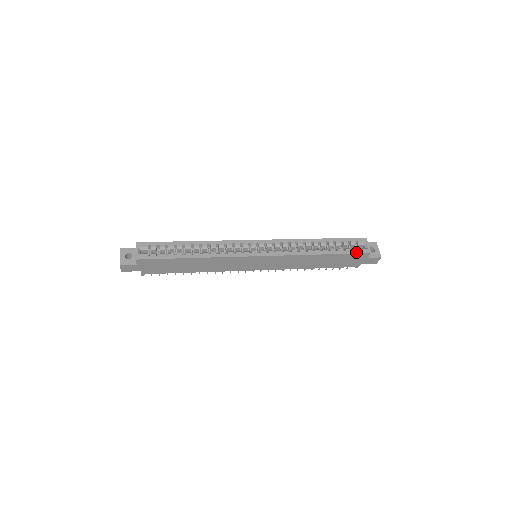
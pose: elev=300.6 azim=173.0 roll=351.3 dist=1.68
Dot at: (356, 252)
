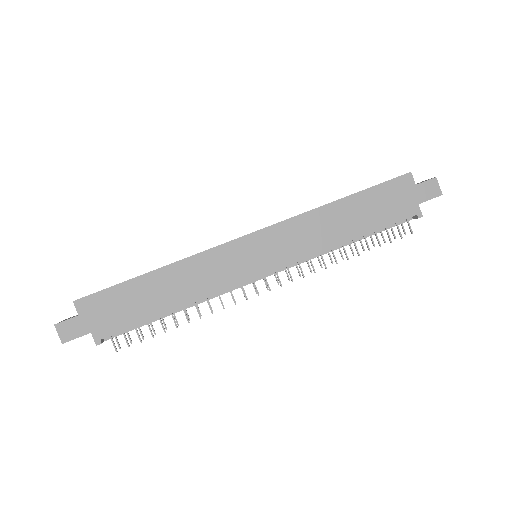
Dot at: (388, 180)
